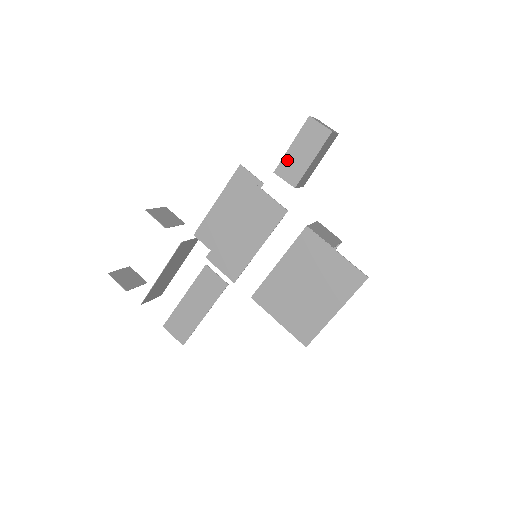
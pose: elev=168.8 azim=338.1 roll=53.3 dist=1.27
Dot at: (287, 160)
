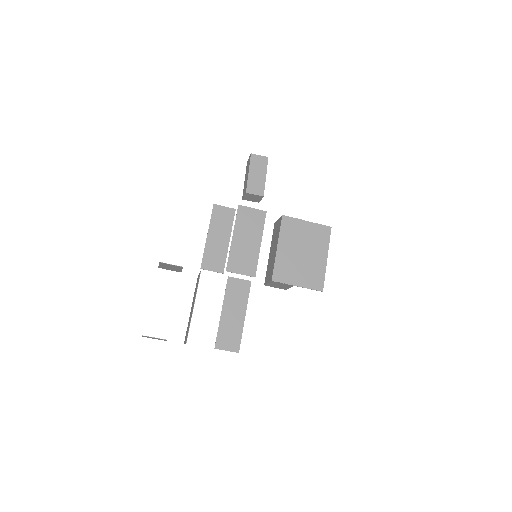
Dot at: (251, 182)
